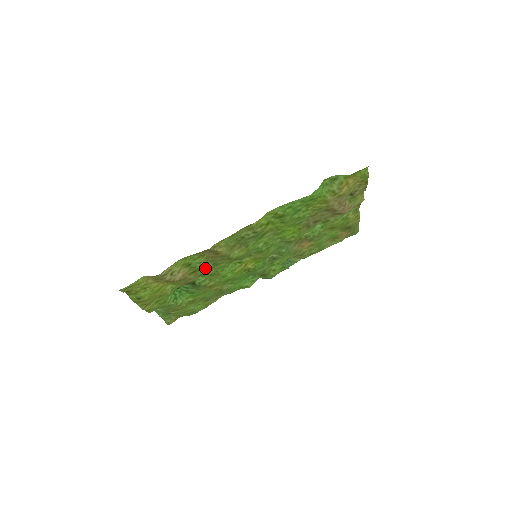
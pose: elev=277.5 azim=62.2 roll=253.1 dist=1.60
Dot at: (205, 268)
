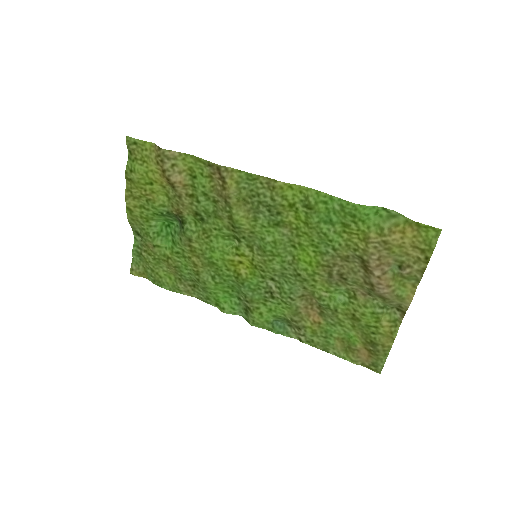
Dot at: (204, 205)
